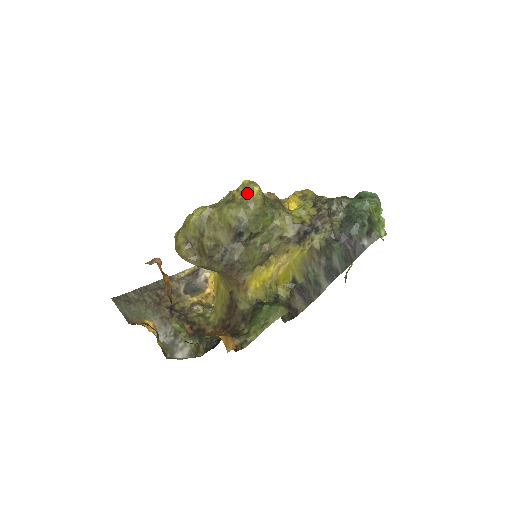
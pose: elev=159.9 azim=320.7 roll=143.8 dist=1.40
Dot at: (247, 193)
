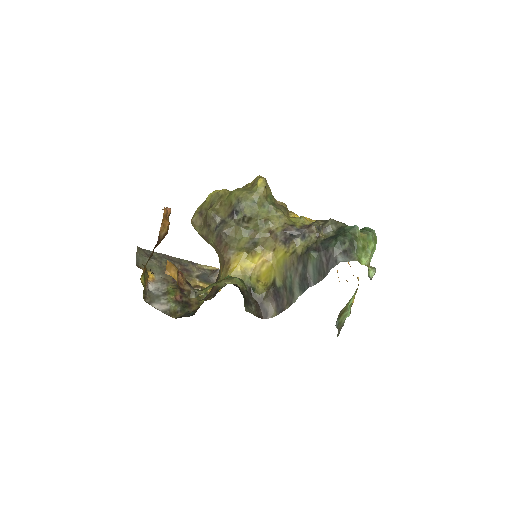
Dot at: (255, 184)
